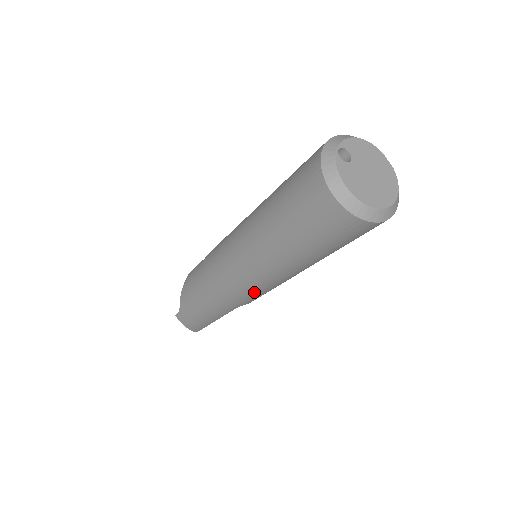
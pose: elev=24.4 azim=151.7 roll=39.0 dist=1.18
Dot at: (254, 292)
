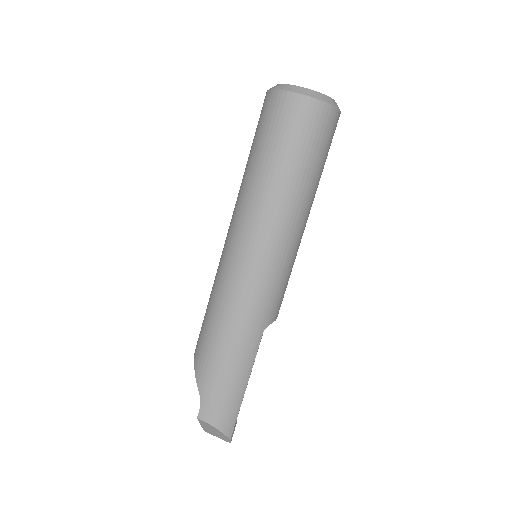
Dot at: (272, 279)
